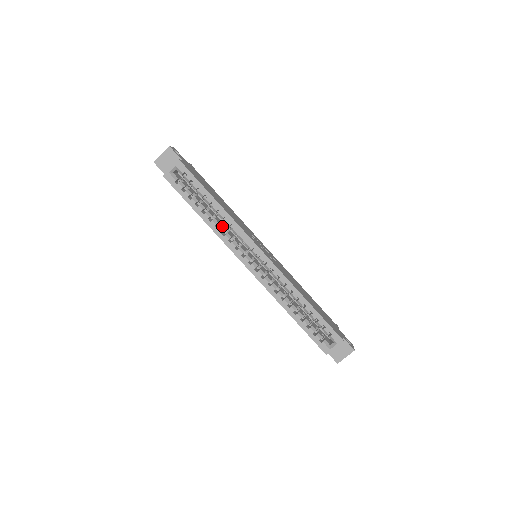
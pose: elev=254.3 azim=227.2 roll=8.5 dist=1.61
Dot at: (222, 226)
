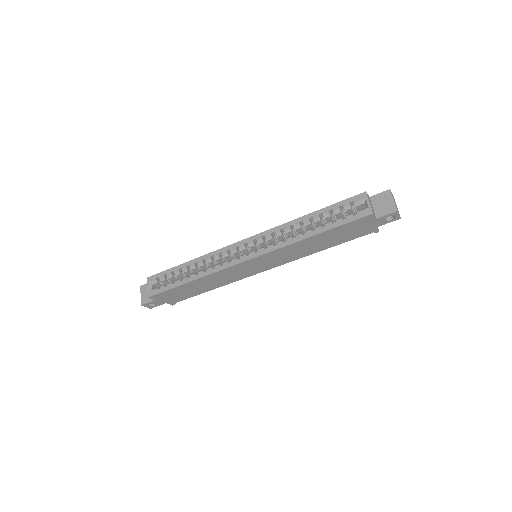
Dot at: occluded
